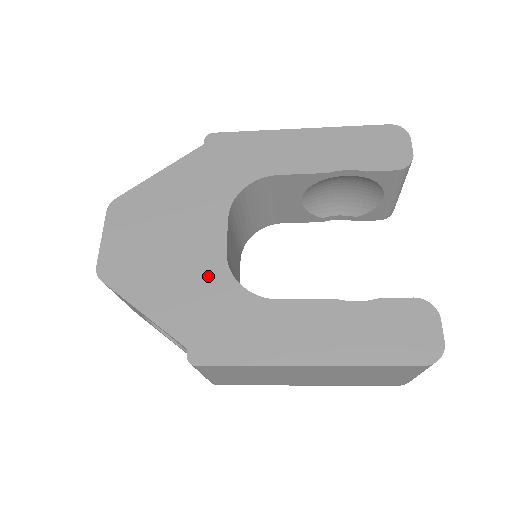
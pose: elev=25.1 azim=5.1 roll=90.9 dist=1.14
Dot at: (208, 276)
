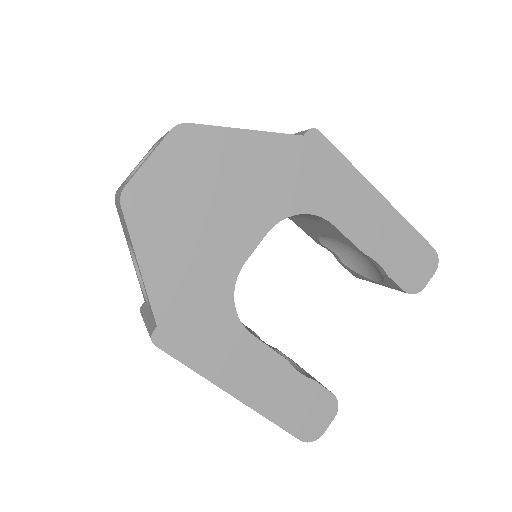
Dot at: (216, 275)
